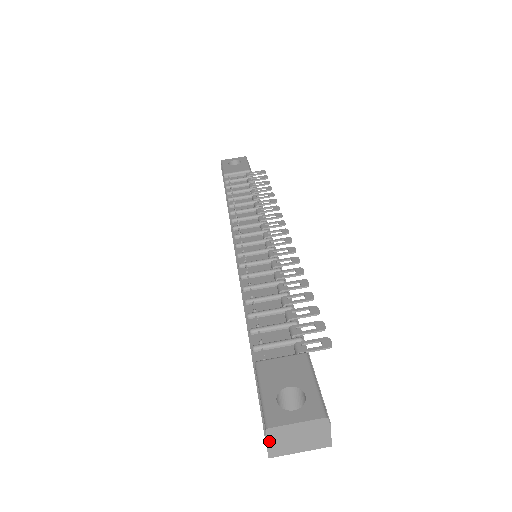
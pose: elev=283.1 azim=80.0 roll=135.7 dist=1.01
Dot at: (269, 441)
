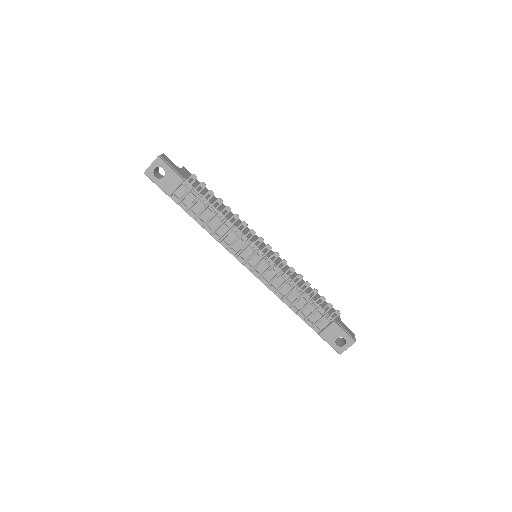
Dot at: occluded
